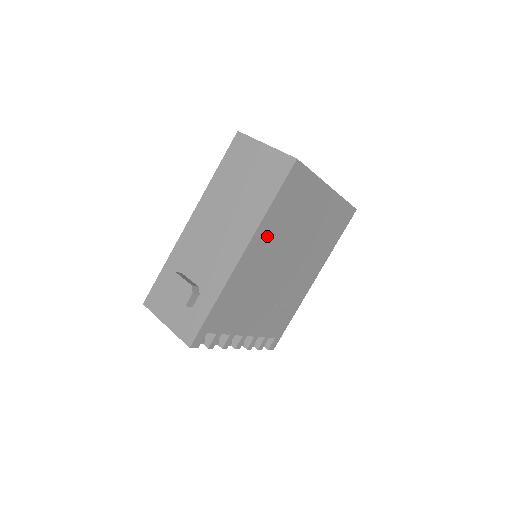
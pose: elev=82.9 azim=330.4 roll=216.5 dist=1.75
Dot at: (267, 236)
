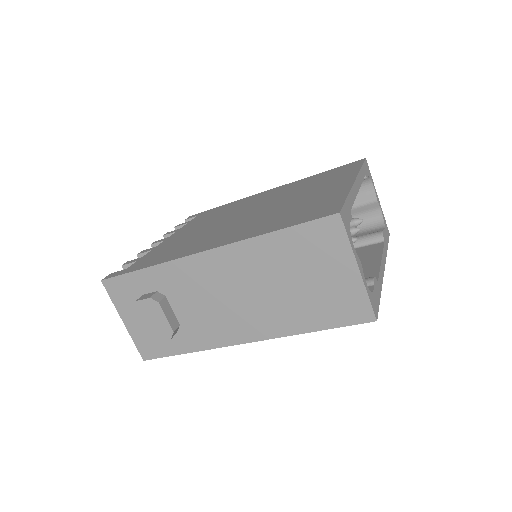
Dot at: occluded
